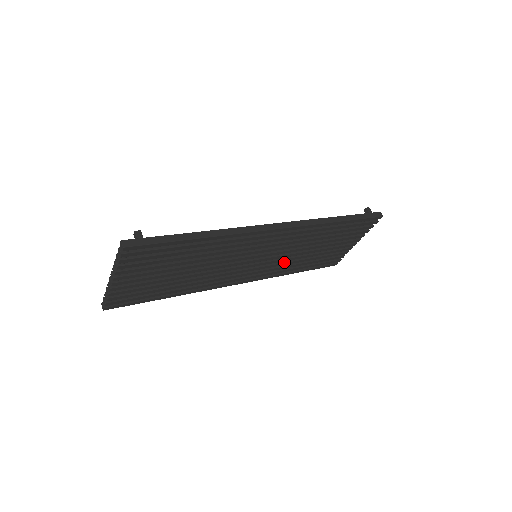
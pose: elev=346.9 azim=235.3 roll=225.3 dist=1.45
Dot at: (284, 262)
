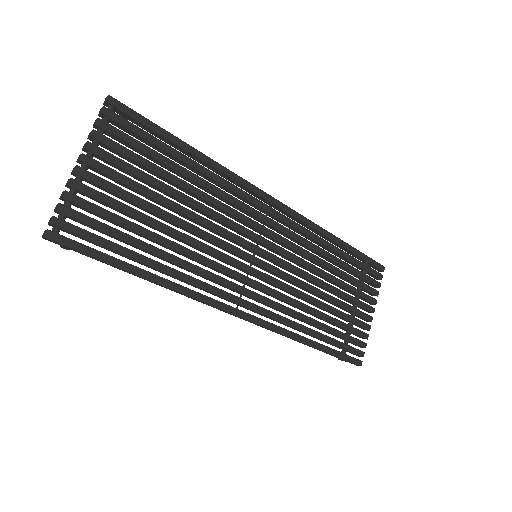
Dot at: (292, 298)
